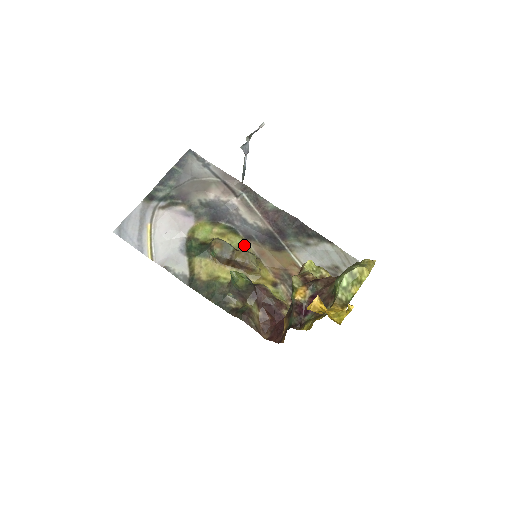
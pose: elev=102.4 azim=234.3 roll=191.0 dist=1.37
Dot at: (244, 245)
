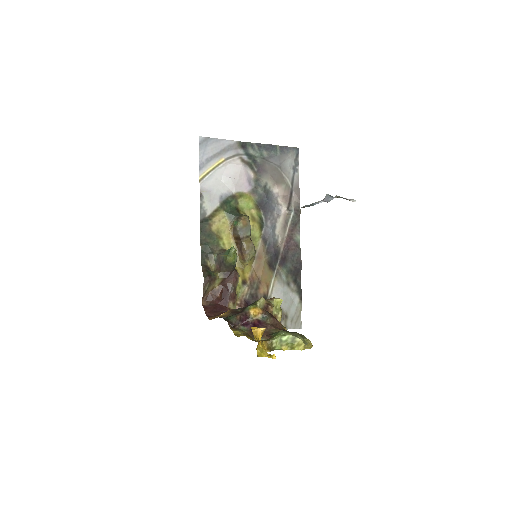
Dot at: (257, 240)
